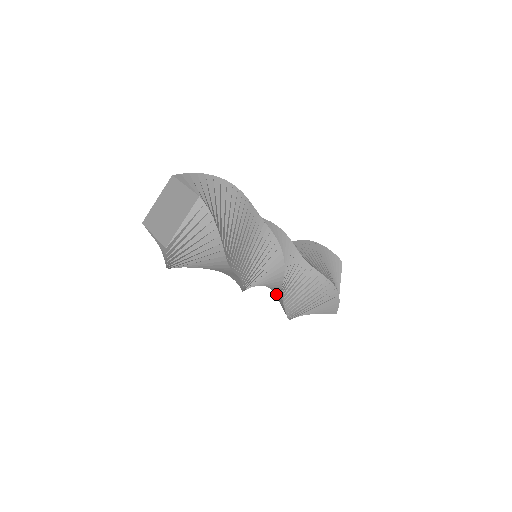
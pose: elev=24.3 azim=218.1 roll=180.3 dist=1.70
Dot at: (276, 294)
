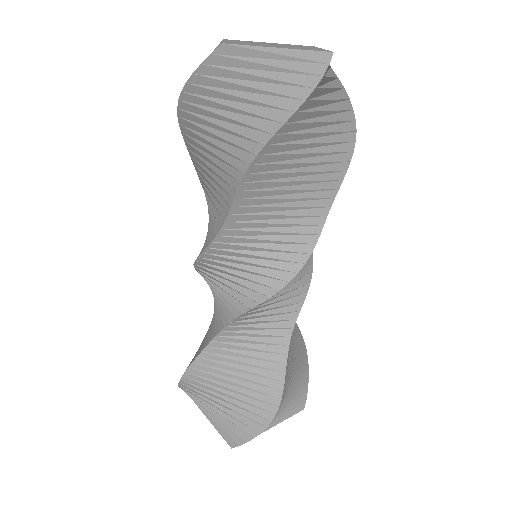
Dot at: (213, 328)
